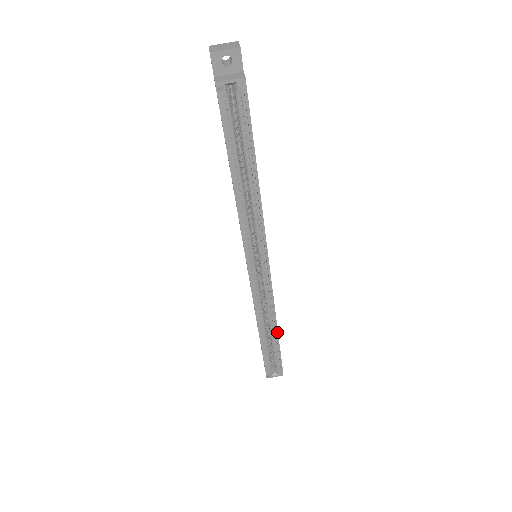
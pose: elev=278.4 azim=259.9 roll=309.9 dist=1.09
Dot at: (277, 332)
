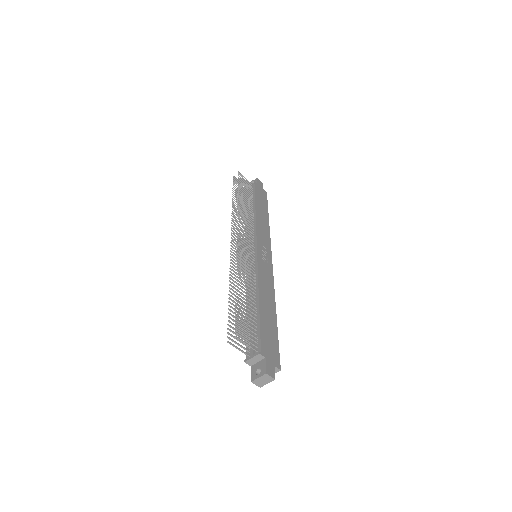
Dot at: (268, 221)
